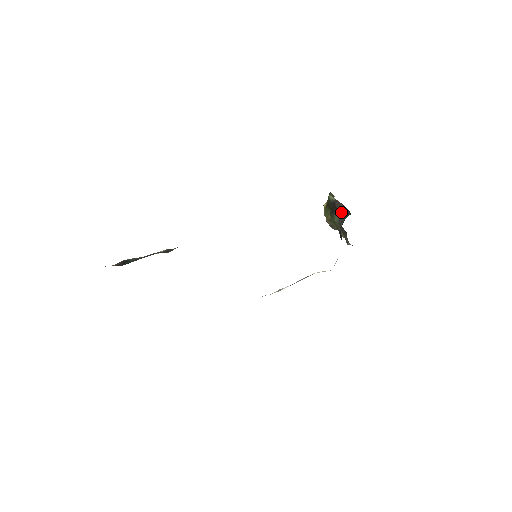
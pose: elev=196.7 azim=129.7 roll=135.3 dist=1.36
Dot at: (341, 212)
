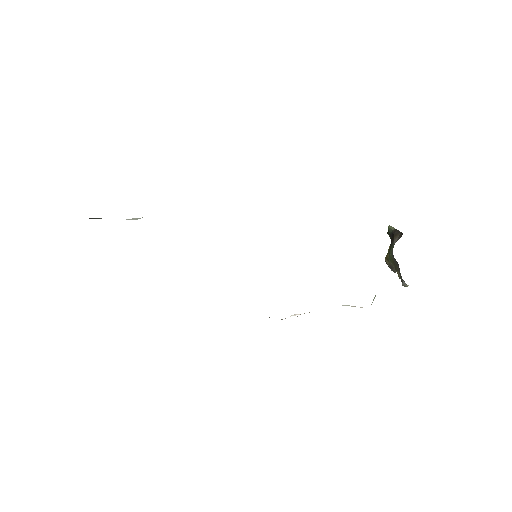
Dot at: (397, 240)
